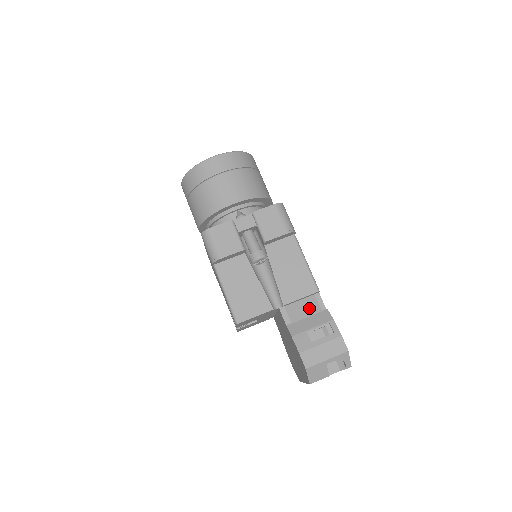
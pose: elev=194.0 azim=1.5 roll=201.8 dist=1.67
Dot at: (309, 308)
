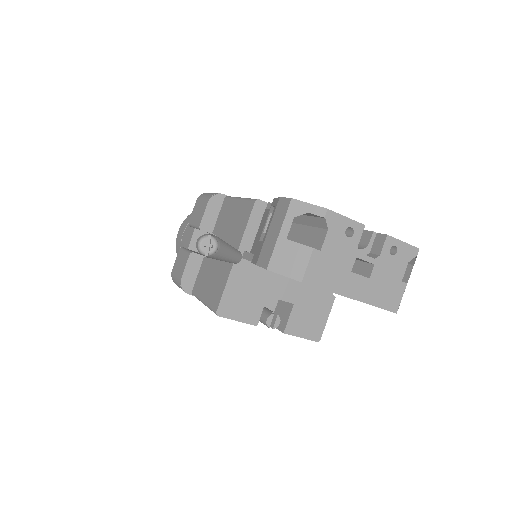
Dot at: (263, 223)
